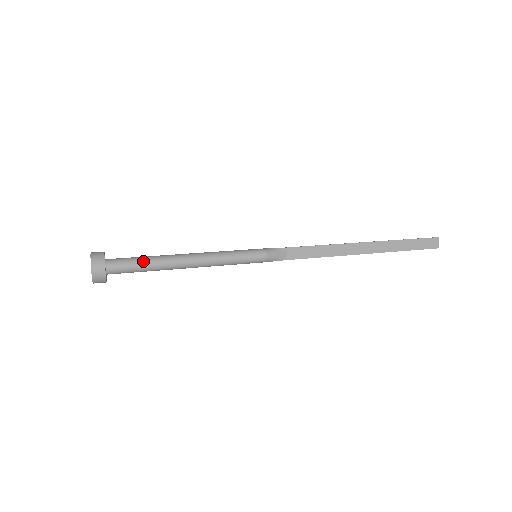
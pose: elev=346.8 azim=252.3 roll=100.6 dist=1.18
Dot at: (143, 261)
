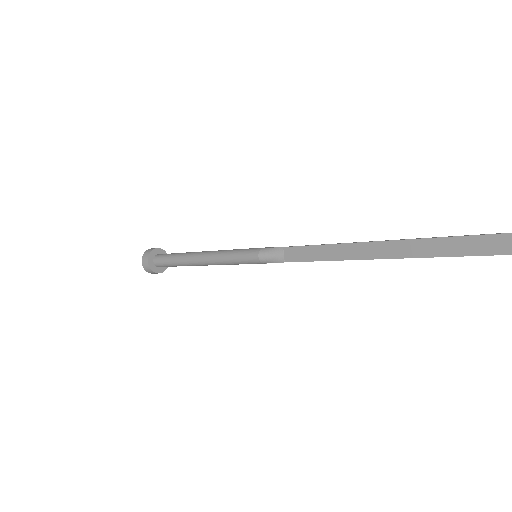
Dot at: (172, 257)
